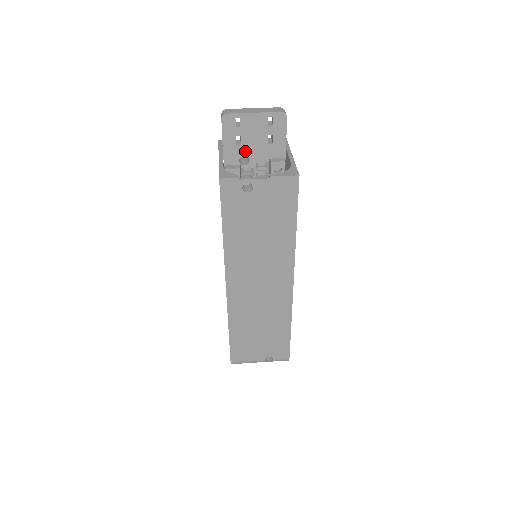
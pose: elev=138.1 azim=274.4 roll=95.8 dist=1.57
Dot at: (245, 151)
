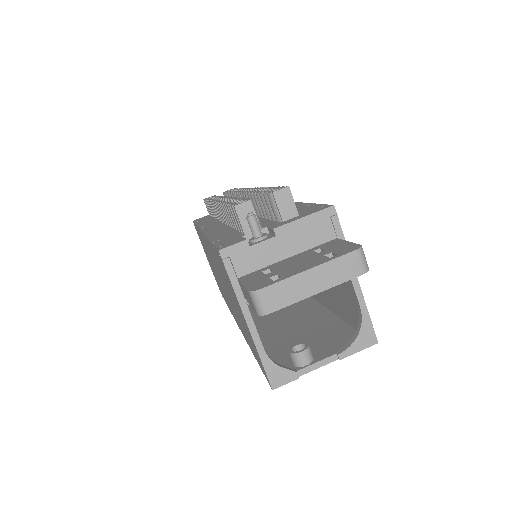
Dot at: occluded
